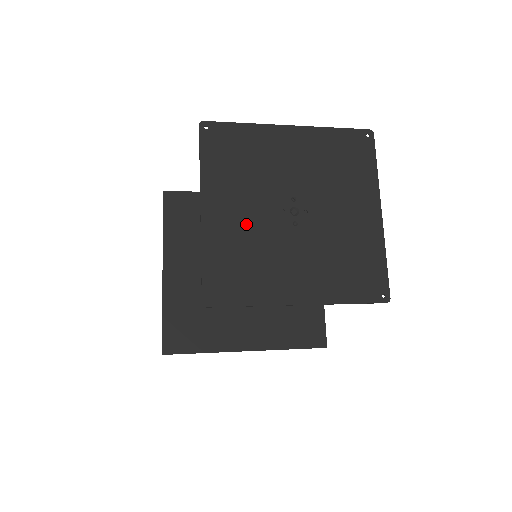
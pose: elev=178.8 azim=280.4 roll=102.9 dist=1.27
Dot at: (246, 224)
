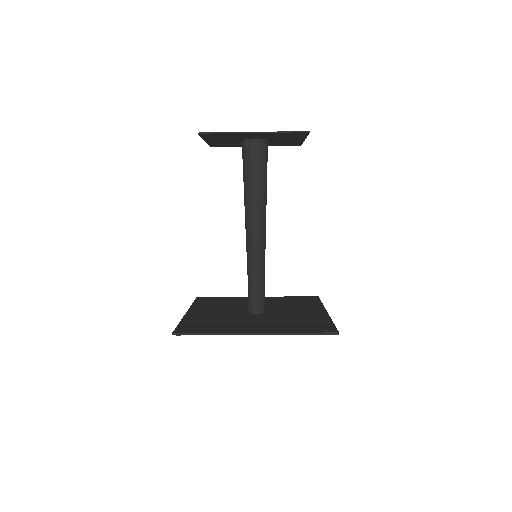
Dot at: (228, 139)
